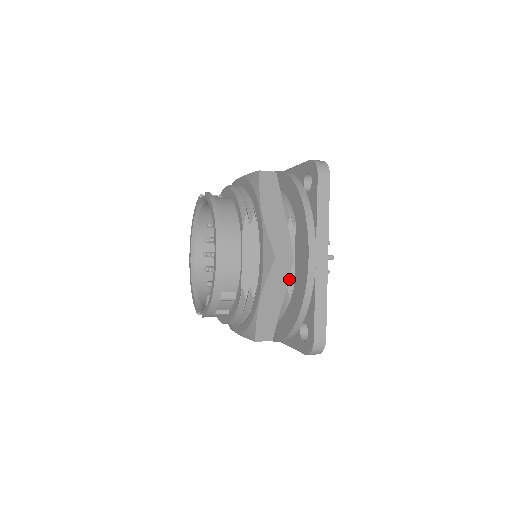
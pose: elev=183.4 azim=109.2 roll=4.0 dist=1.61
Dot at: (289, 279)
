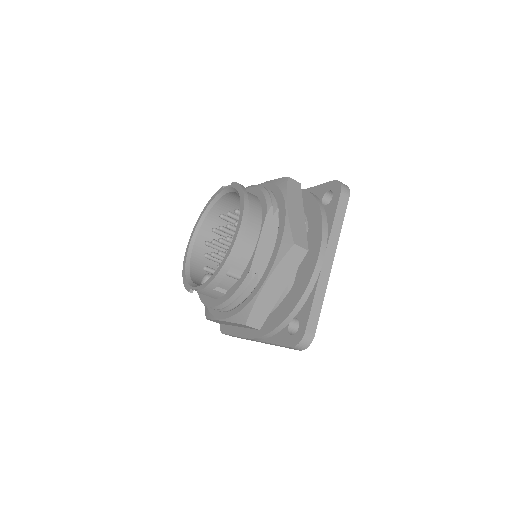
Dot at: occluded
